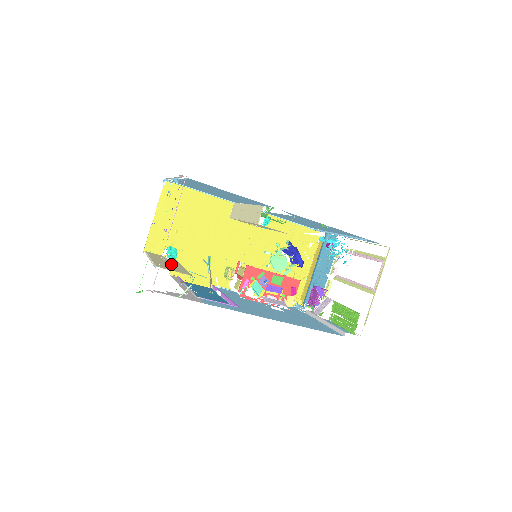
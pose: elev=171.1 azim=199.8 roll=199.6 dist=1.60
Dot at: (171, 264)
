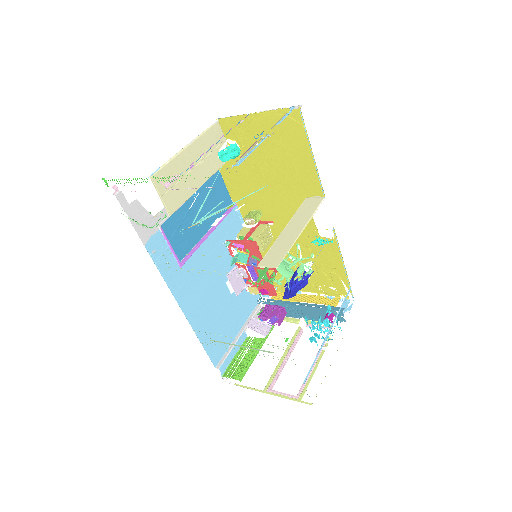
Dot at: (193, 173)
